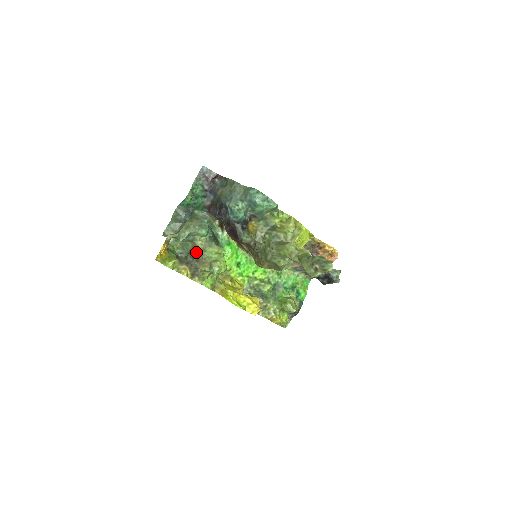
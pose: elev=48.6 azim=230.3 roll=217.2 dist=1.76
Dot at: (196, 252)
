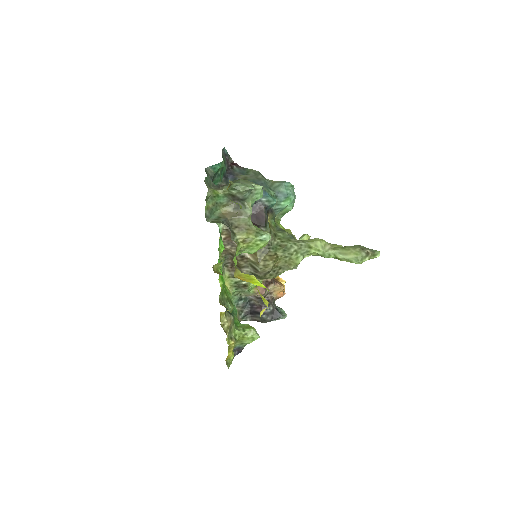
Dot at: (234, 218)
